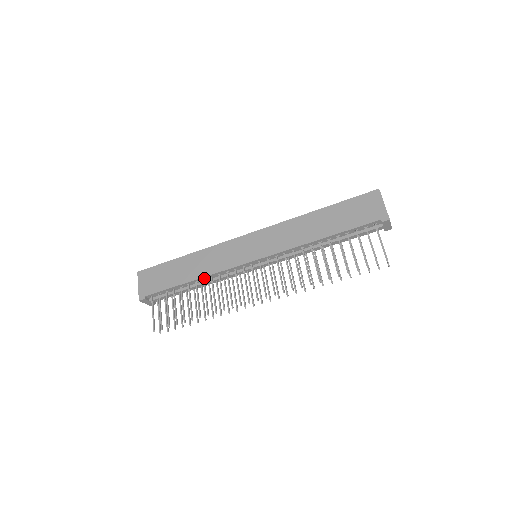
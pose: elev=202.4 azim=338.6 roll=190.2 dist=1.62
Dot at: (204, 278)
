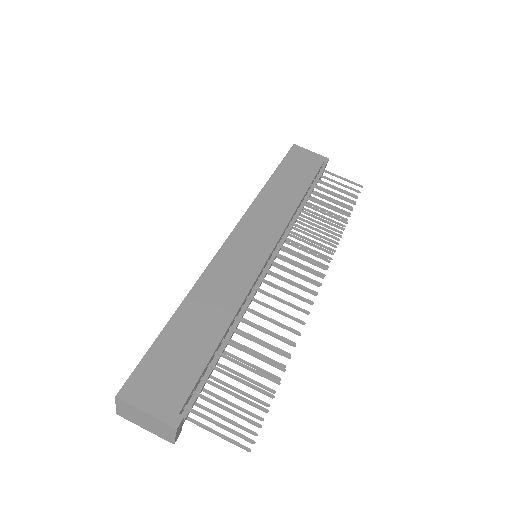
Dot at: (236, 314)
